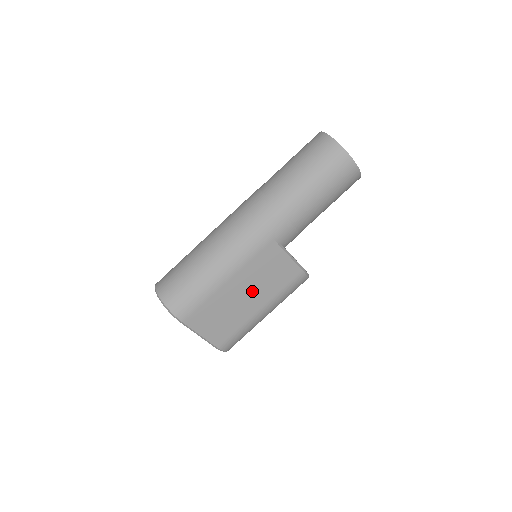
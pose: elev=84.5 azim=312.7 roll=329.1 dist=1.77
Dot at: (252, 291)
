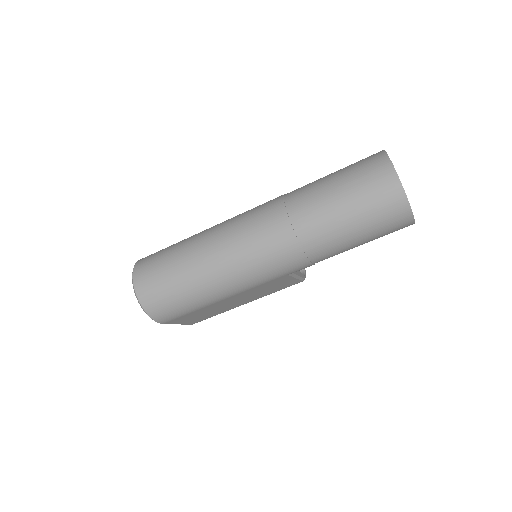
Dot at: (244, 298)
